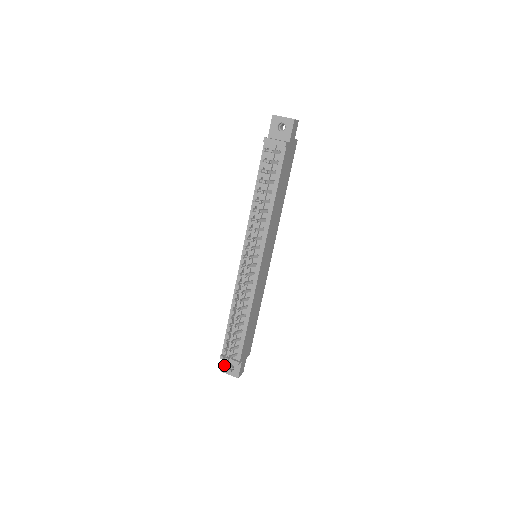
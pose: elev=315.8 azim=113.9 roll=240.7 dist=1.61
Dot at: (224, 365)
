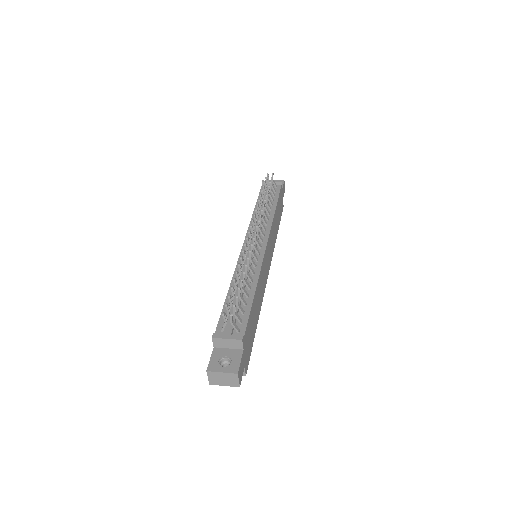
Dot at: (214, 361)
